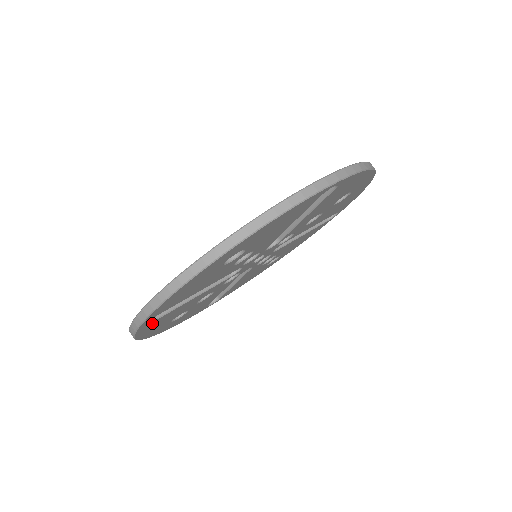
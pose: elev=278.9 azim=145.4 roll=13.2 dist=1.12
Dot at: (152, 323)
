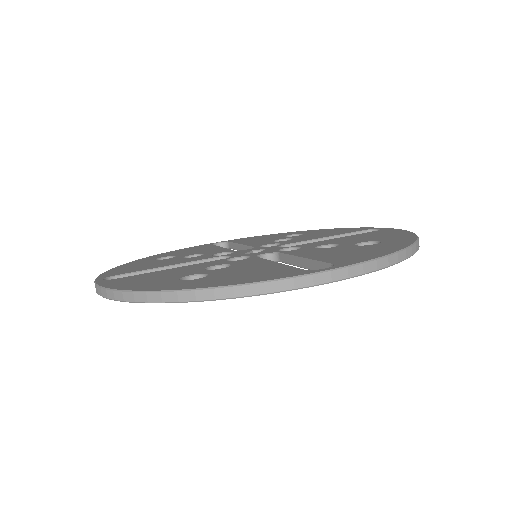
Dot at: occluded
